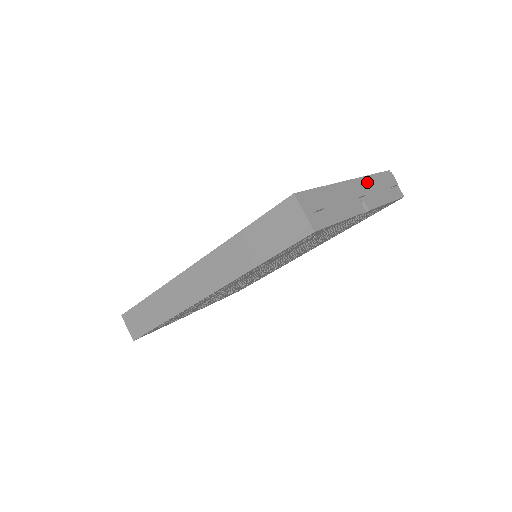
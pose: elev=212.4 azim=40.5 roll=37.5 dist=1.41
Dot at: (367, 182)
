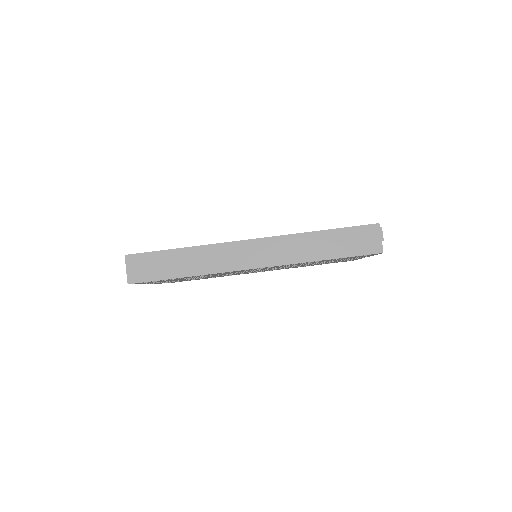
Dot at: occluded
